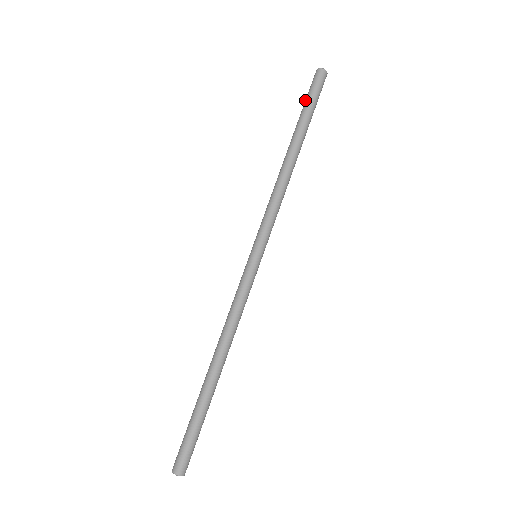
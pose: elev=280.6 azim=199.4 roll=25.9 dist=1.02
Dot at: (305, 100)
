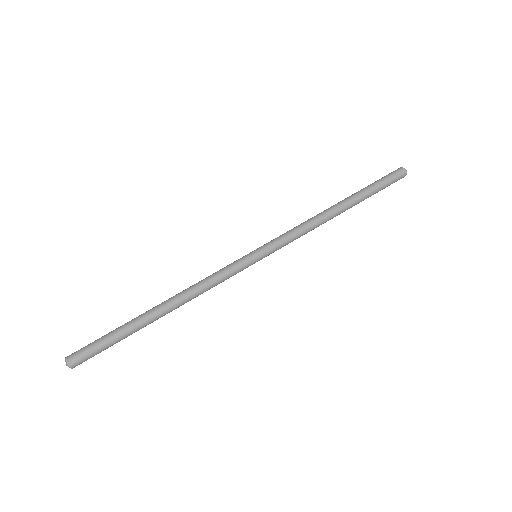
Dot at: (378, 180)
